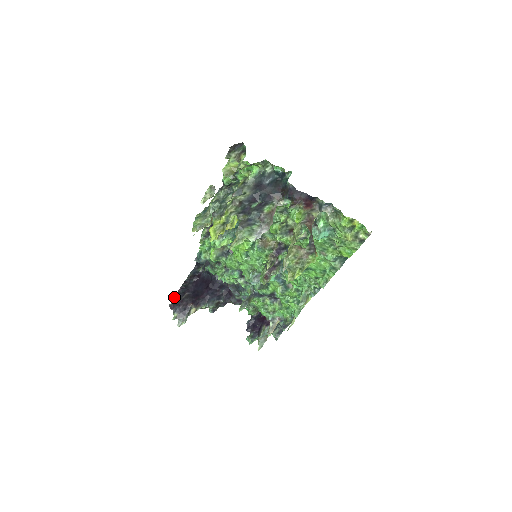
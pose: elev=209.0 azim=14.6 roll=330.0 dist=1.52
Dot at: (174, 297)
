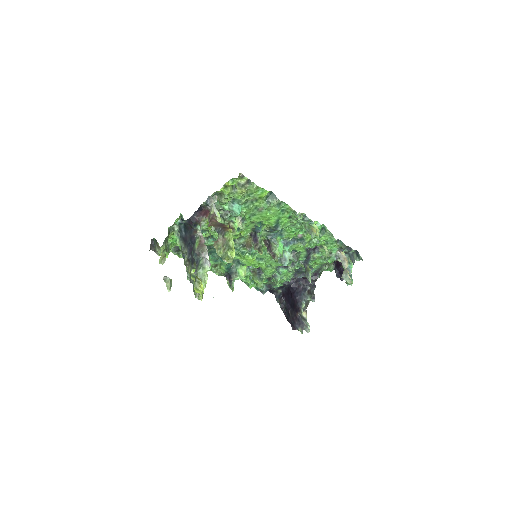
Dot at: occluded
